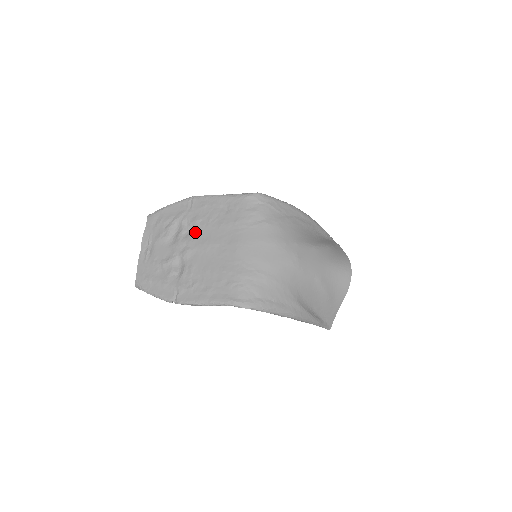
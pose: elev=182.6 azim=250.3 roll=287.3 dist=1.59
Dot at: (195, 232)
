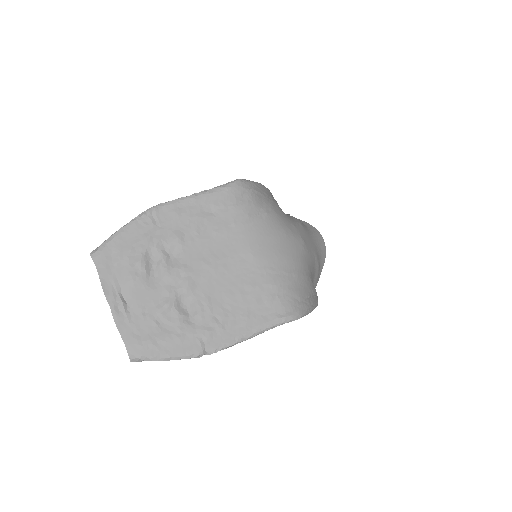
Dot at: (184, 254)
